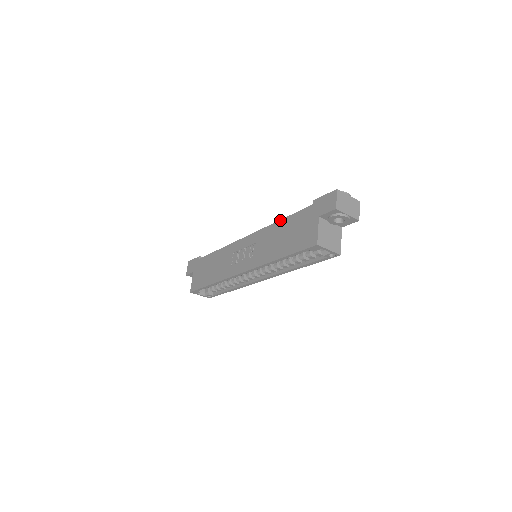
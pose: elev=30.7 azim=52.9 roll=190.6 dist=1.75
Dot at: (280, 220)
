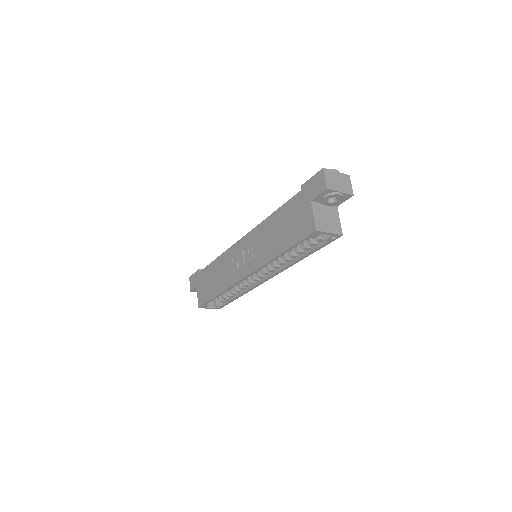
Dot at: (272, 214)
